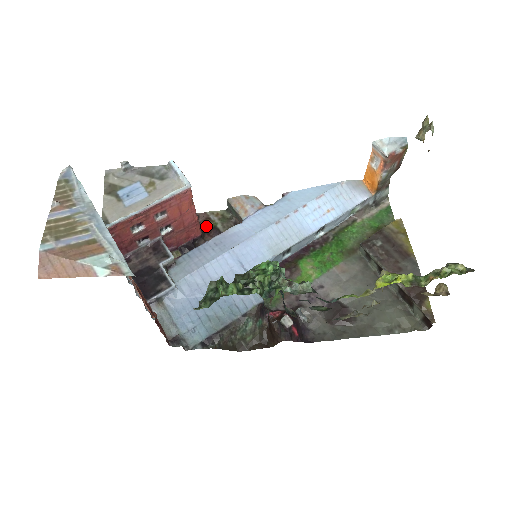
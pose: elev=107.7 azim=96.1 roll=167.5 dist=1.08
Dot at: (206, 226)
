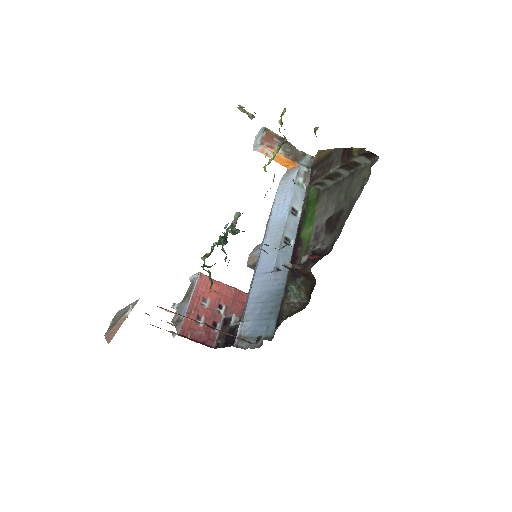
Dot at: occluded
